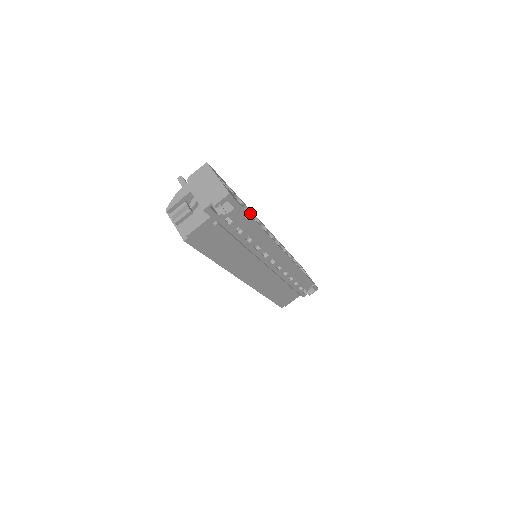
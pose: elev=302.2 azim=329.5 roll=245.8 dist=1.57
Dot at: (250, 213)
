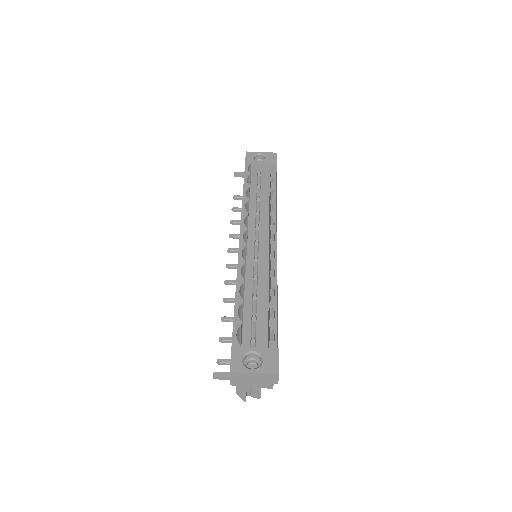
Dot at: (243, 283)
